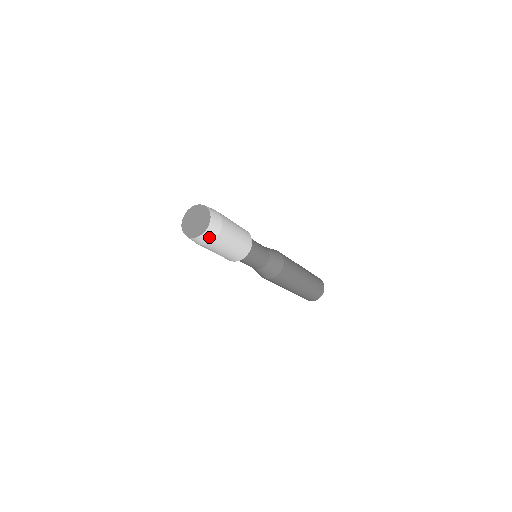
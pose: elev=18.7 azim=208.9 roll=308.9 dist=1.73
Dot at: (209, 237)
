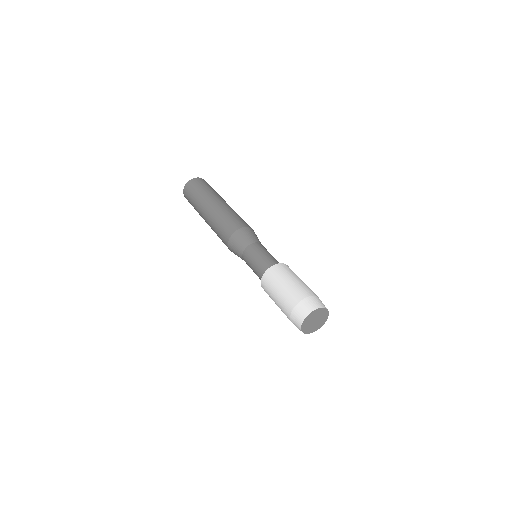
Dot at: occluded
